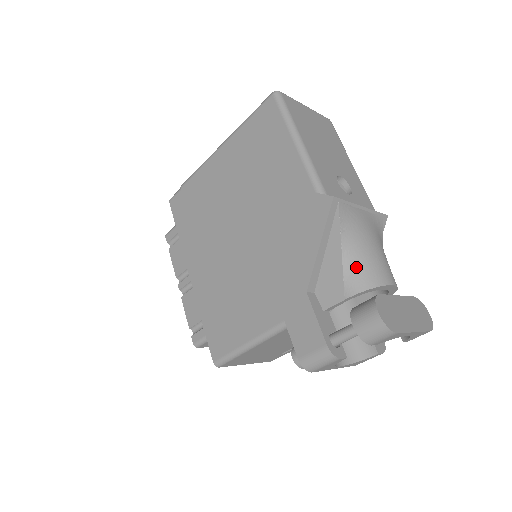
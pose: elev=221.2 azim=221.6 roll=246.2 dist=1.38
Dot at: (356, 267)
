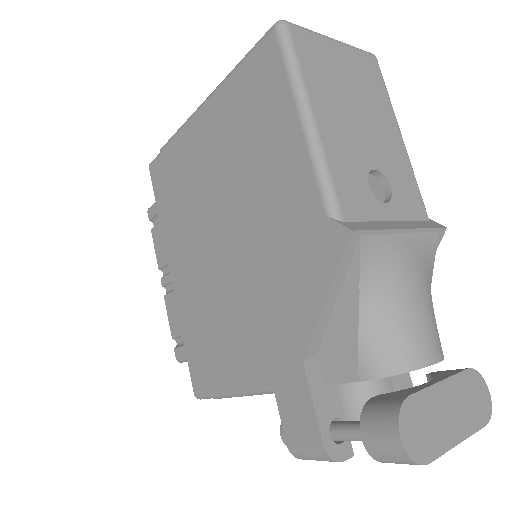
Dot at: (379, 338)
